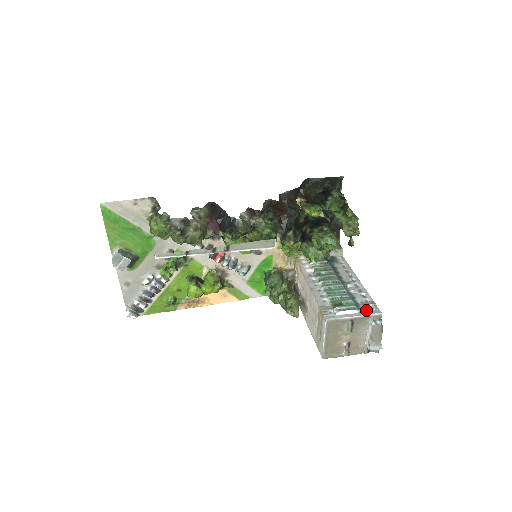
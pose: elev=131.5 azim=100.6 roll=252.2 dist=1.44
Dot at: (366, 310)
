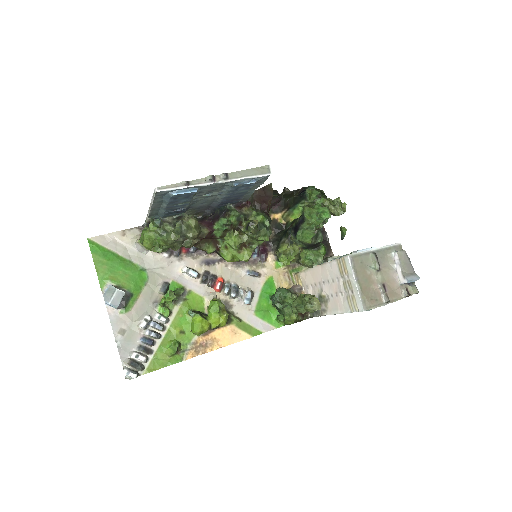
Dot at: occluded
